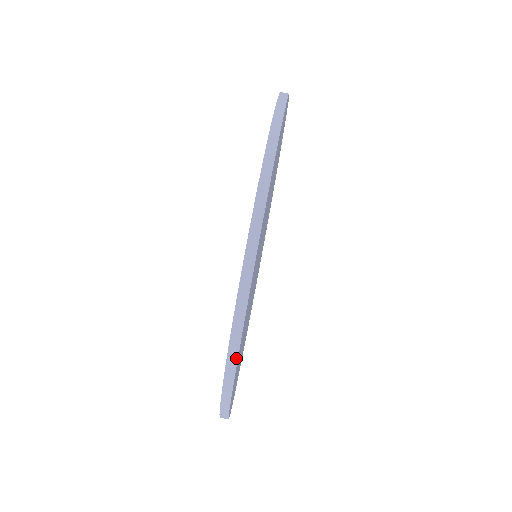
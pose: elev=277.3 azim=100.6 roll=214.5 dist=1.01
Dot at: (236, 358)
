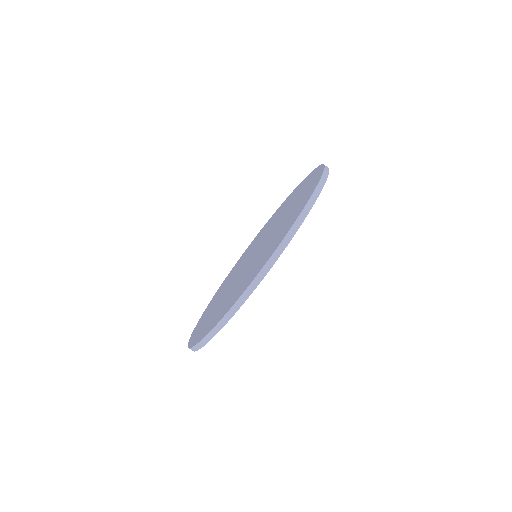
Dot at: (287, 244)
